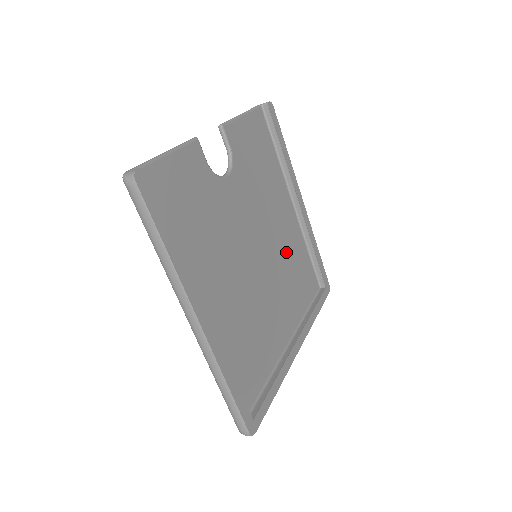
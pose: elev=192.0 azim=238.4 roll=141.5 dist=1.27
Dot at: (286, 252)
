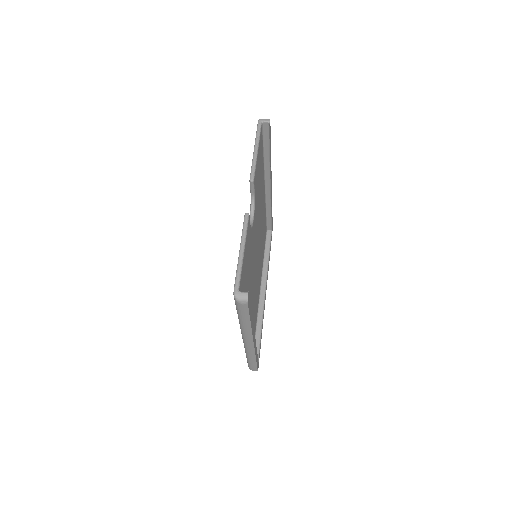
Dot at: occluded
